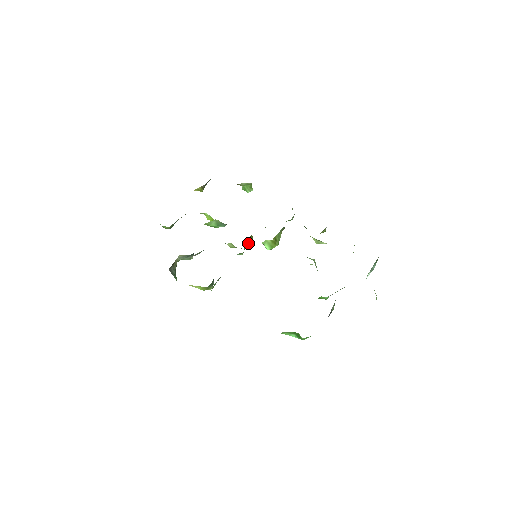
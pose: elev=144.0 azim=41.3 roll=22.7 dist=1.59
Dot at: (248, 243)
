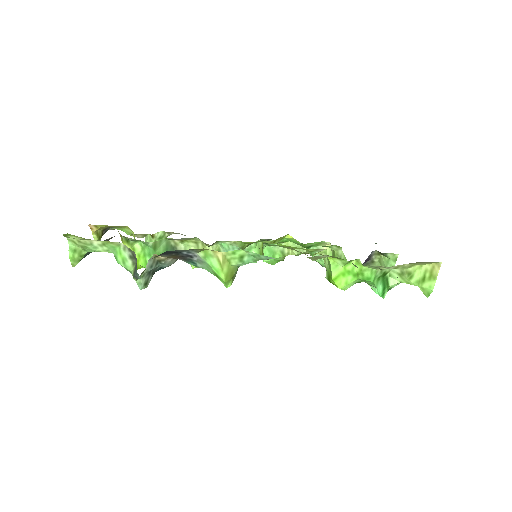
Dot at: occluded
